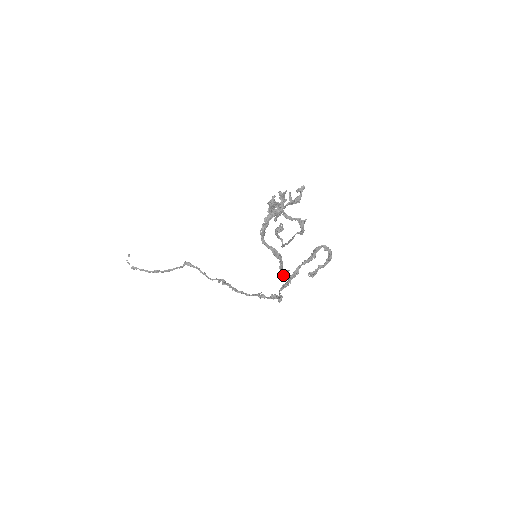
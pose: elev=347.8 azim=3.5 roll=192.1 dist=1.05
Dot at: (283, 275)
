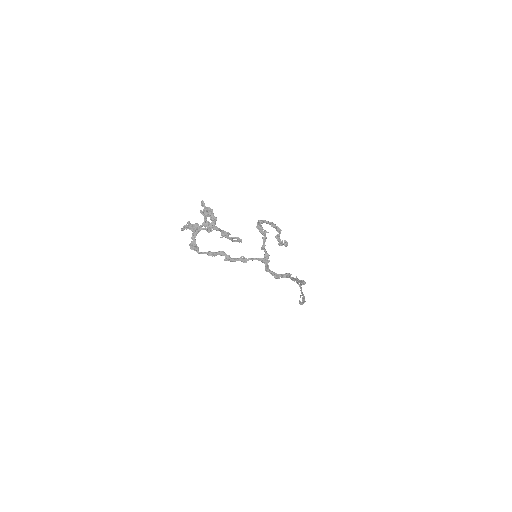
Dot at: occluded
